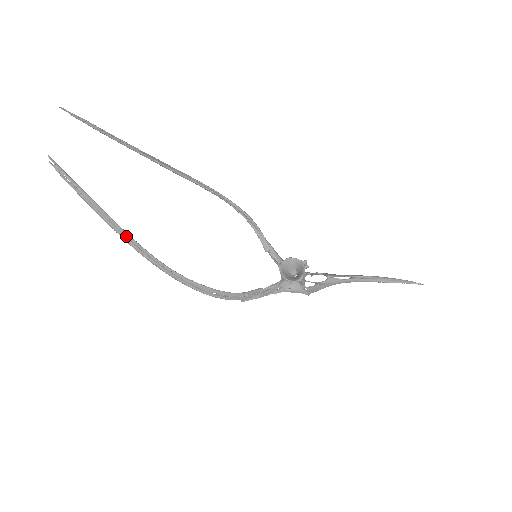
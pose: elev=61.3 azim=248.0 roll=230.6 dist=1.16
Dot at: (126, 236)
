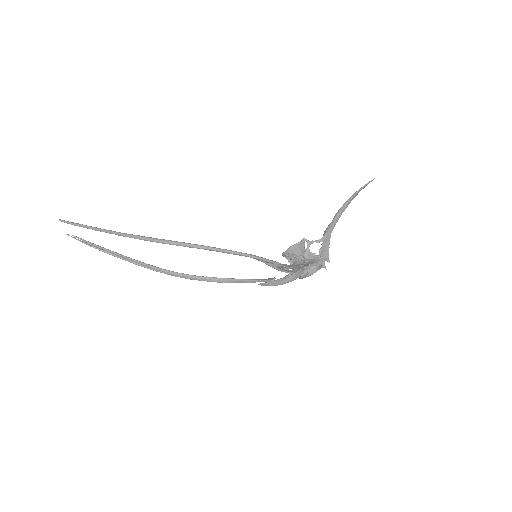
Dot at: (127, 234)
